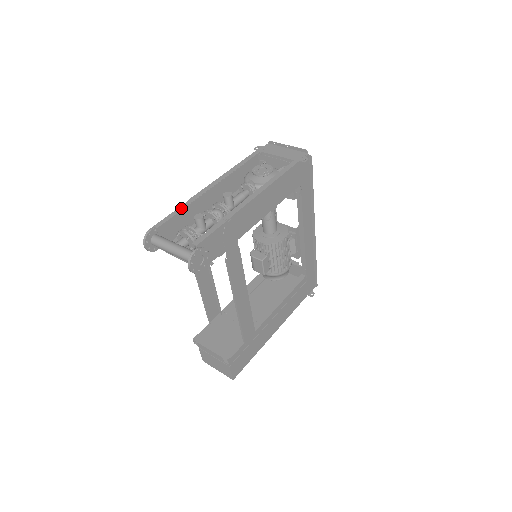
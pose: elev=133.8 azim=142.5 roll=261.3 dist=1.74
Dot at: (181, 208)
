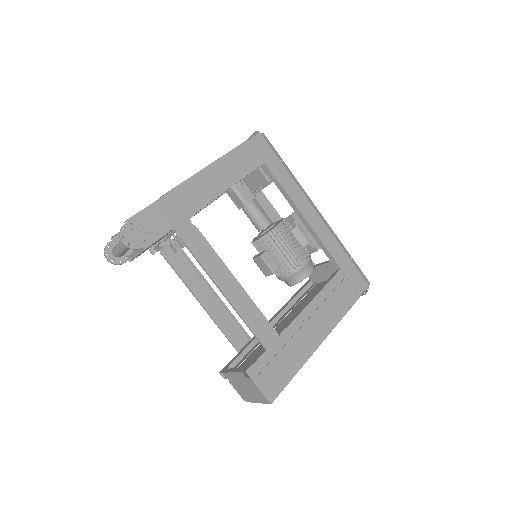
Dot at: occluded
